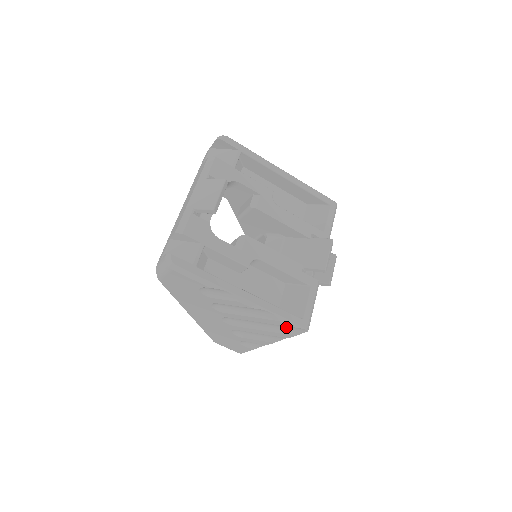
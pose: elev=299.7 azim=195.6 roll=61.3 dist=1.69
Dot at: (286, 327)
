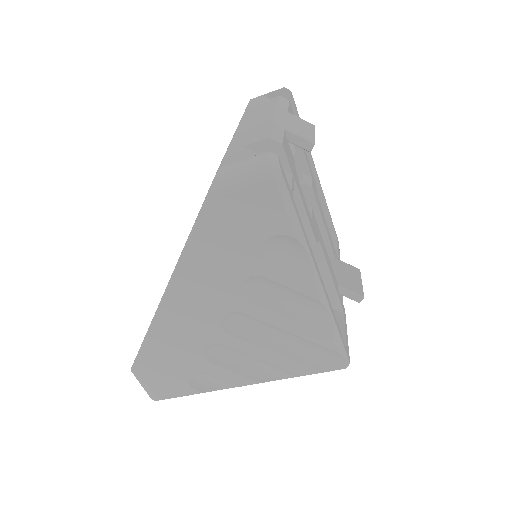
Dot at: (320, 354)
